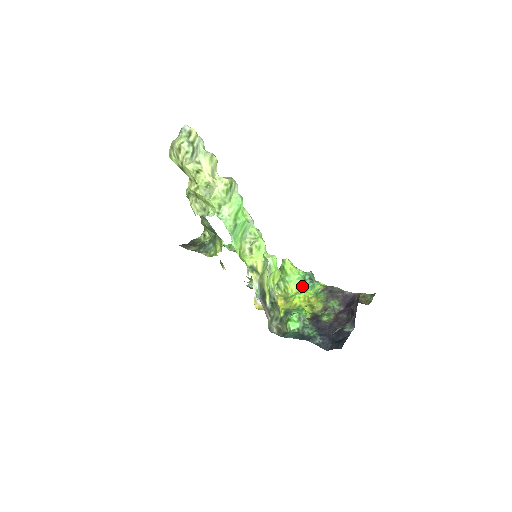
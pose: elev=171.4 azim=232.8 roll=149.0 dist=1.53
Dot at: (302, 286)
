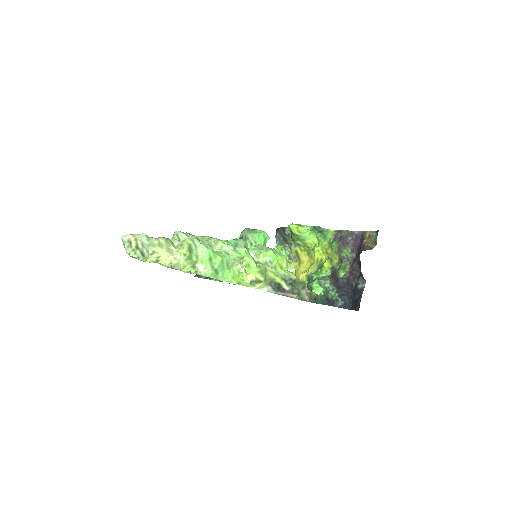
Dot at: (316, 238)
